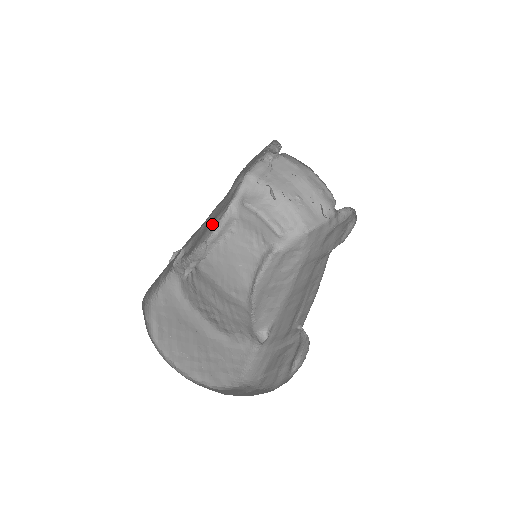
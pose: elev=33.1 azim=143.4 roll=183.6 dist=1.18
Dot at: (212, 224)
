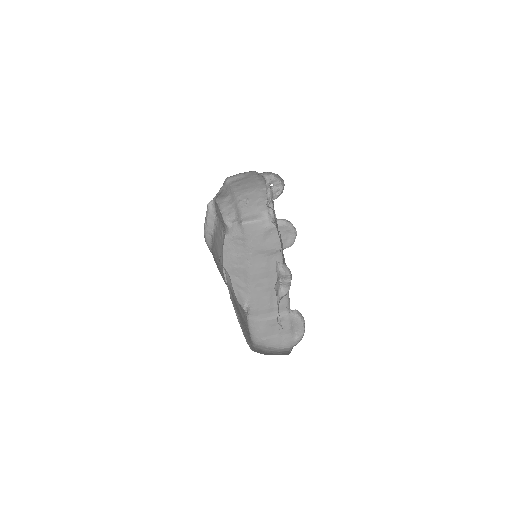
Dot at: occluded
